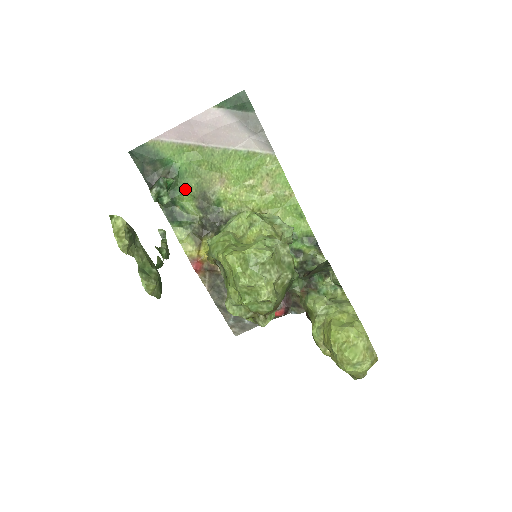
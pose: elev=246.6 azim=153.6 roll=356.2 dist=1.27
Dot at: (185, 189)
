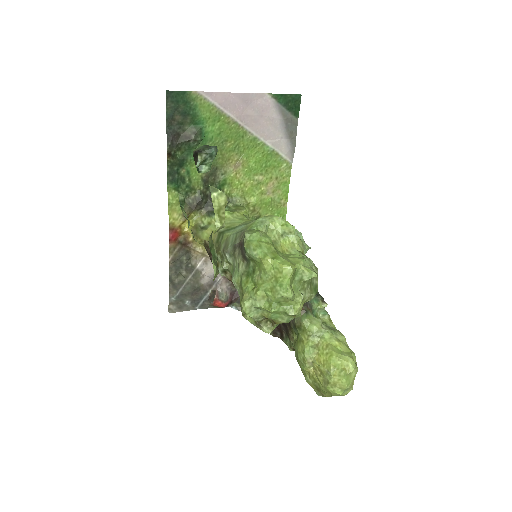
Dot at: occluded
